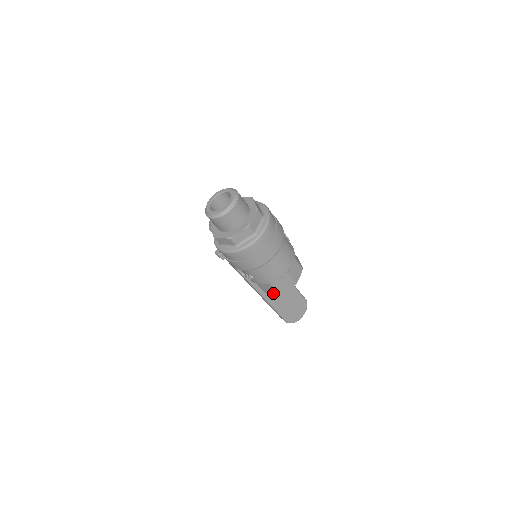
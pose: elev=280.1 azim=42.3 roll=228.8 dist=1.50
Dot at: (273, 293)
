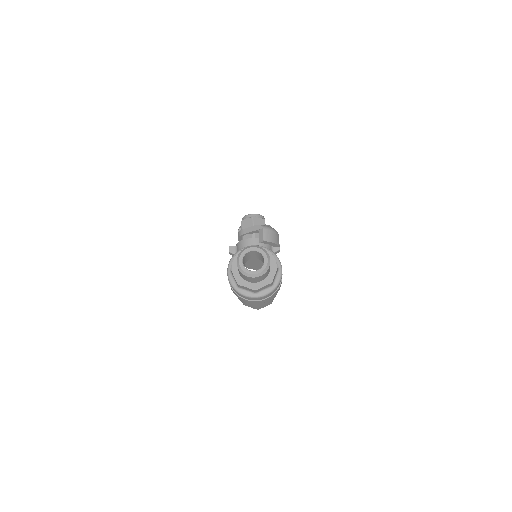
Dot at: occluded
